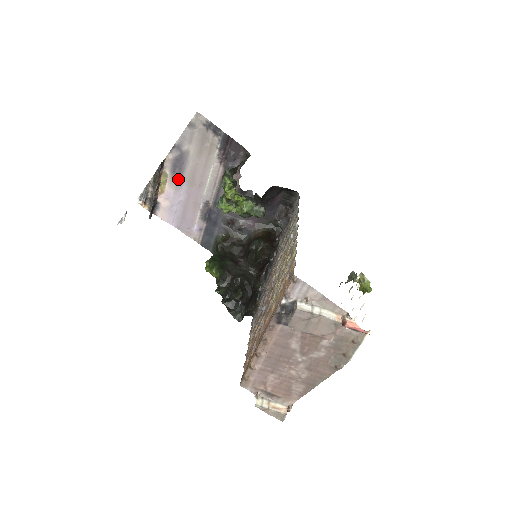
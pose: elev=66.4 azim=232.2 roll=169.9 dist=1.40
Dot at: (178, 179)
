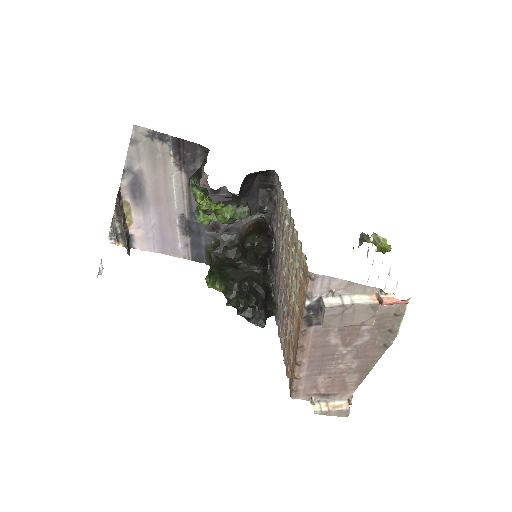
Dot at: (142, 203)
